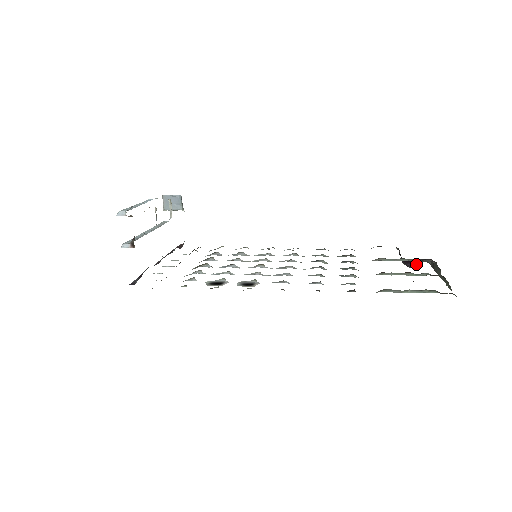
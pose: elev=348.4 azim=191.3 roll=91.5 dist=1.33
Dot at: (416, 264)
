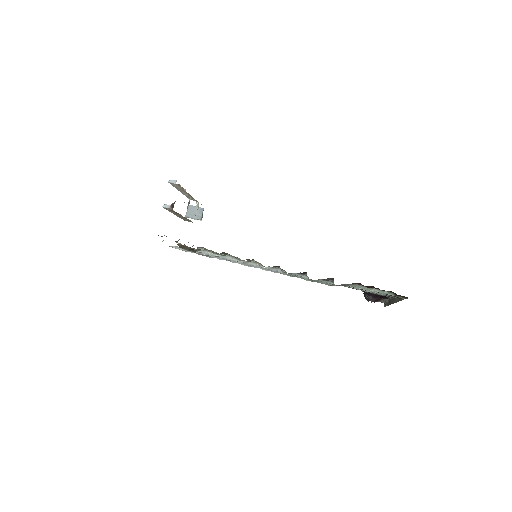
Dot at: (376, 300)
